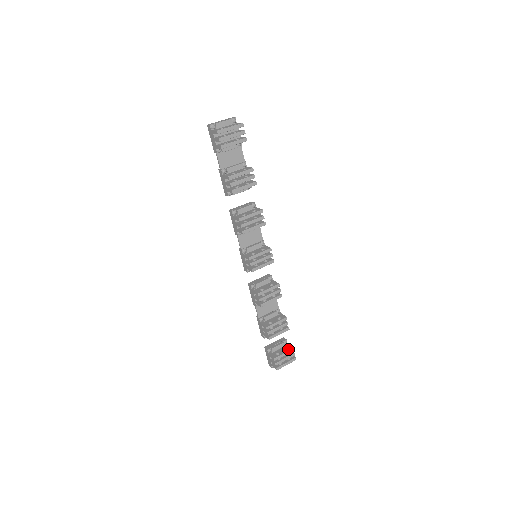
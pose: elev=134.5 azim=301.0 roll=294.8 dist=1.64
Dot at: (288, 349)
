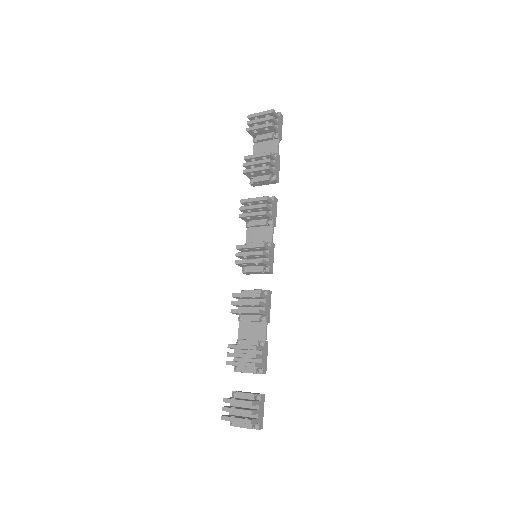
Dot at: (247, 400)
